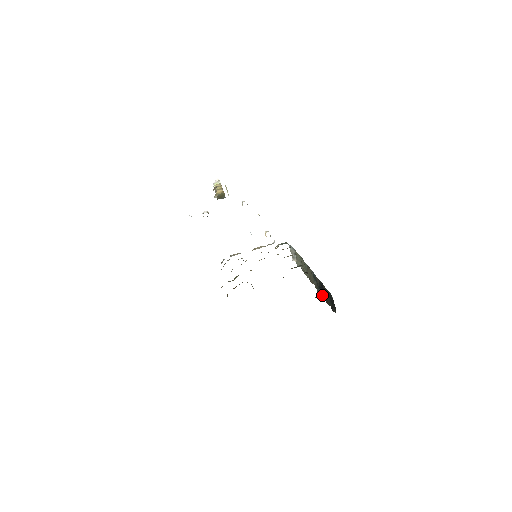
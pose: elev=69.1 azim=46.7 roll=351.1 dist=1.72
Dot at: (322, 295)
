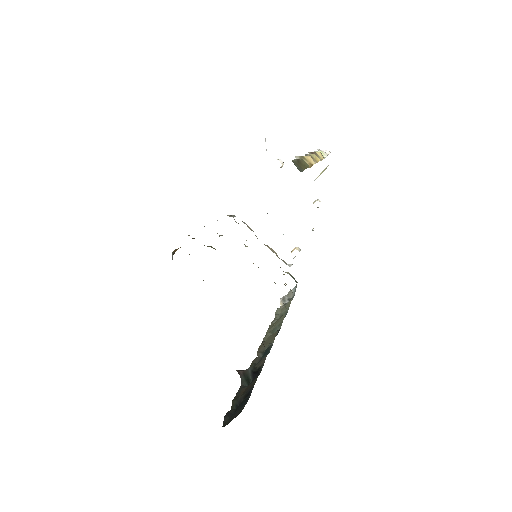
Dot at: (245, 381)
